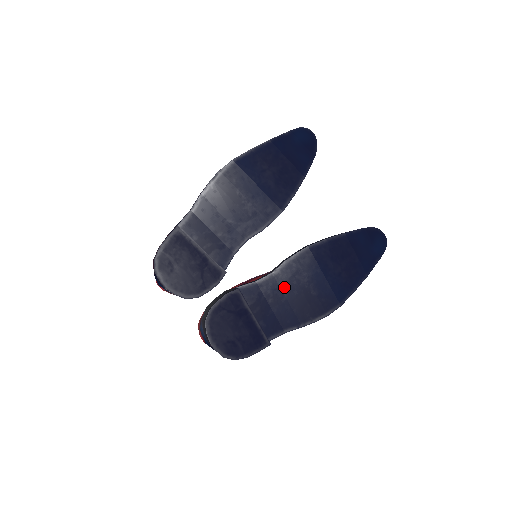
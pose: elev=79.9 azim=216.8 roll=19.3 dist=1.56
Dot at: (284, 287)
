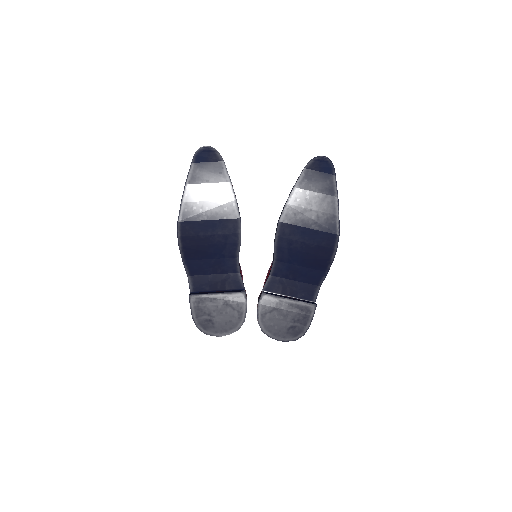
Dot at: (290, 261)
